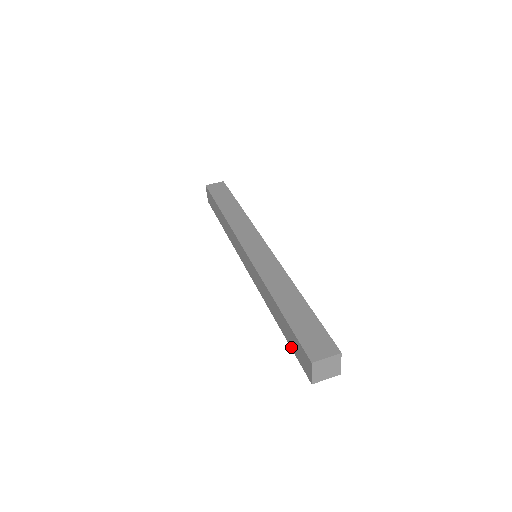
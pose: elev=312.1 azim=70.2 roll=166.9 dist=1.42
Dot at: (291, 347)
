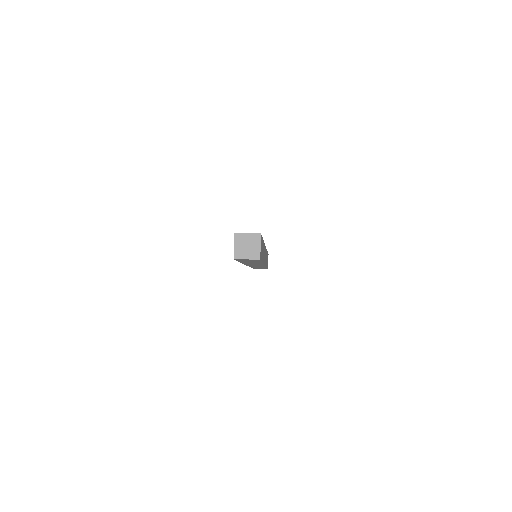
Dot at: occluded
